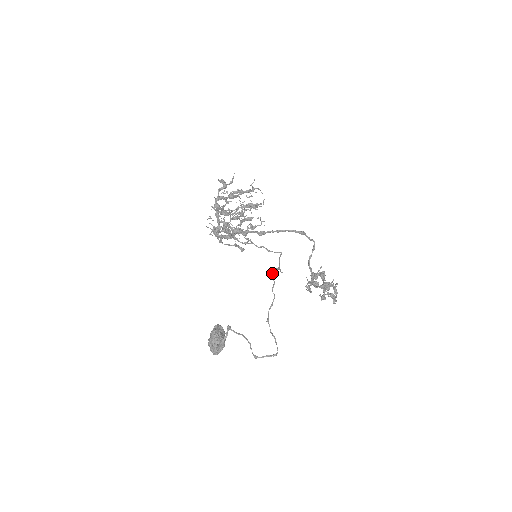
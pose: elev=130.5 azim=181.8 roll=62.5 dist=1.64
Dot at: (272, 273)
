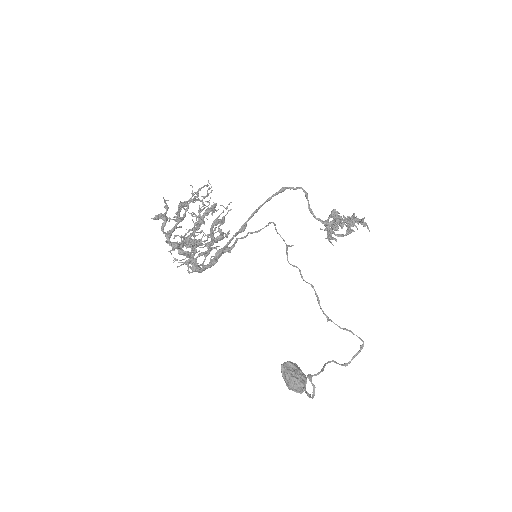
Dot at: (287, 260)
